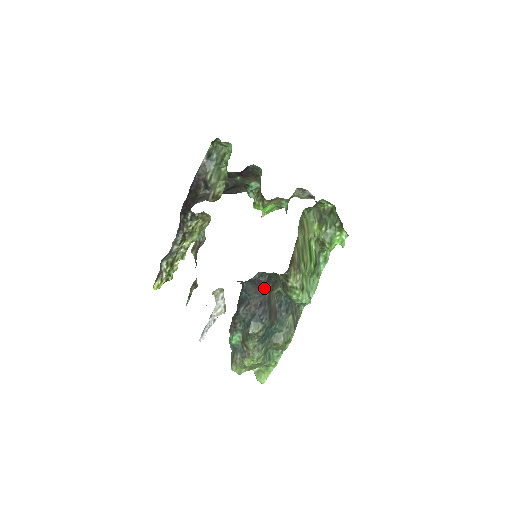
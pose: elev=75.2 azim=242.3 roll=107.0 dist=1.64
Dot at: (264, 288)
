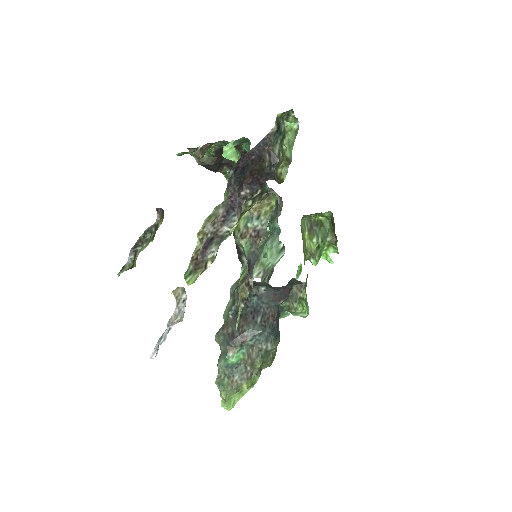
Dot at: (286, 297)
